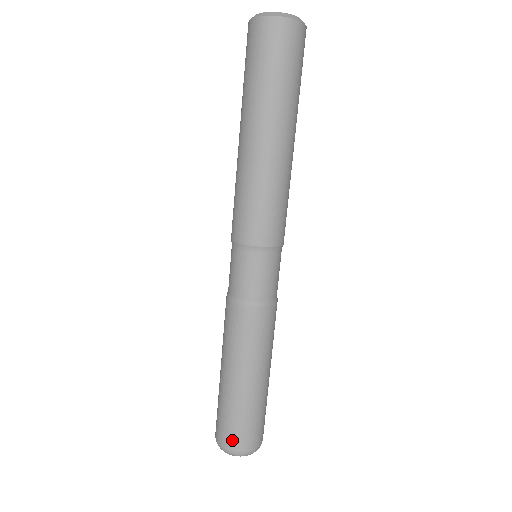
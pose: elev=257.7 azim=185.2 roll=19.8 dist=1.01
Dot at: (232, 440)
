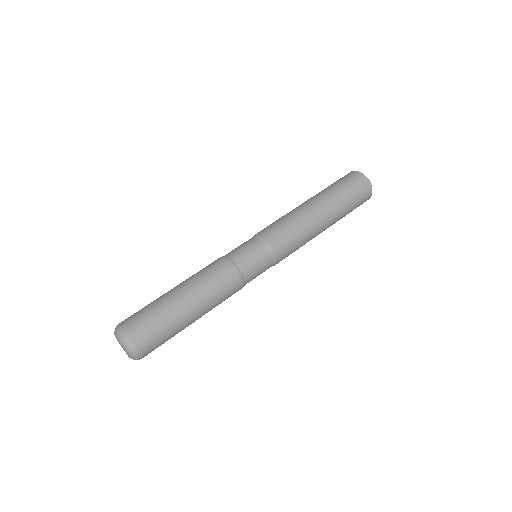
Dot at: (132, 323)
